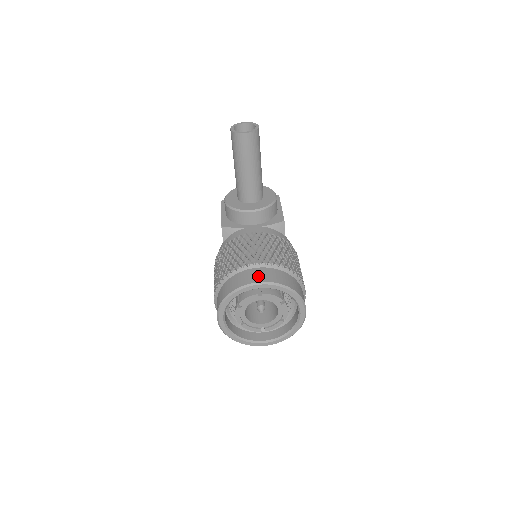
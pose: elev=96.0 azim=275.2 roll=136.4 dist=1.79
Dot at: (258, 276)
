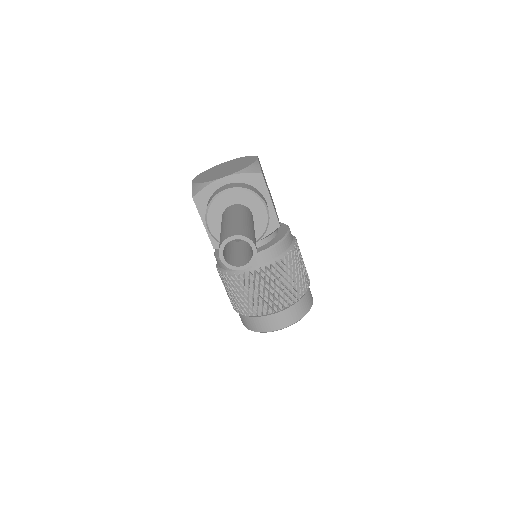
Dot at: (278, 324)
